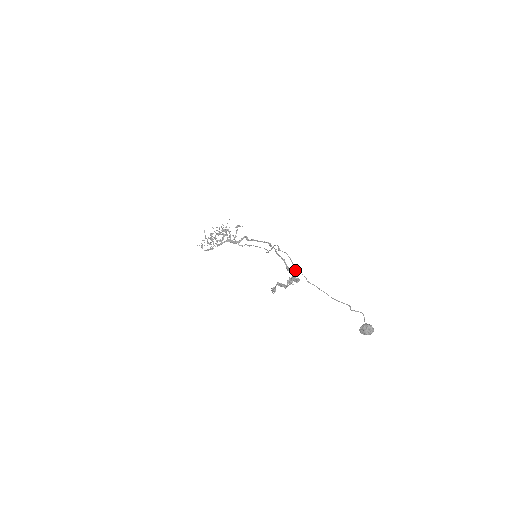
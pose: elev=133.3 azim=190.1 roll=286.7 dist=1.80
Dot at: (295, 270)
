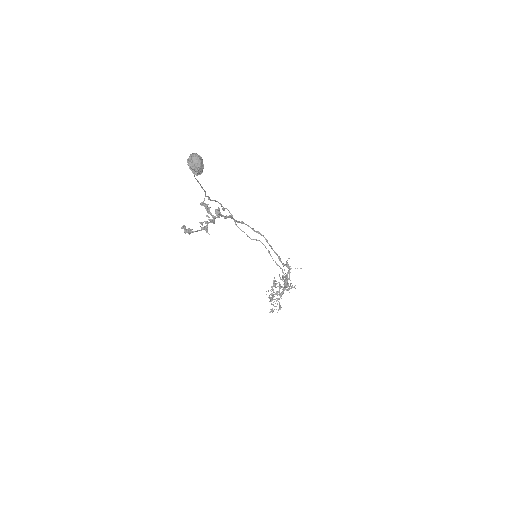
Dot at: (204, 199)
